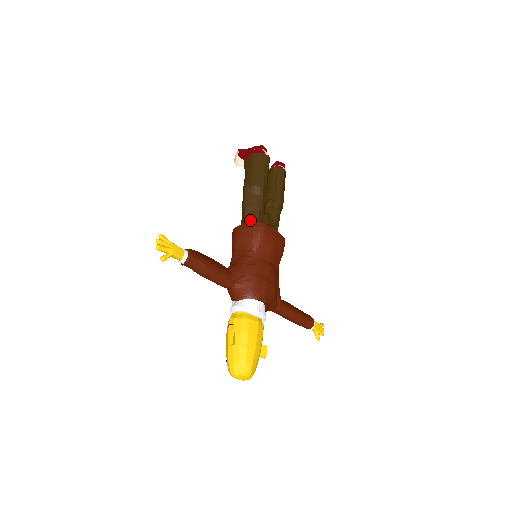
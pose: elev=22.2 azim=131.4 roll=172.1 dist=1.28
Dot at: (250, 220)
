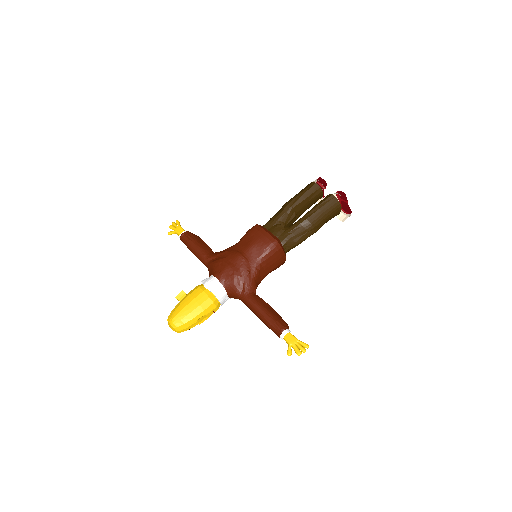
Dot at: occluded
